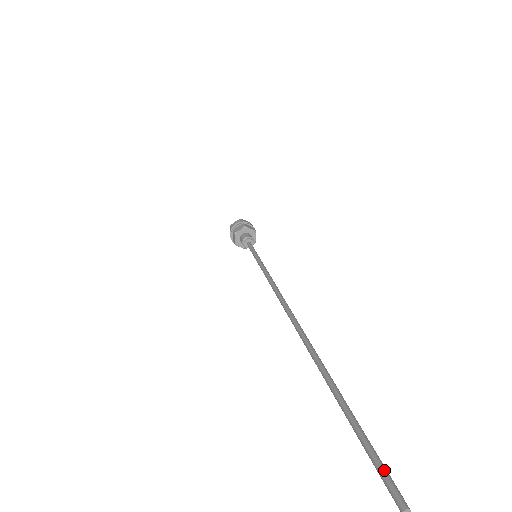
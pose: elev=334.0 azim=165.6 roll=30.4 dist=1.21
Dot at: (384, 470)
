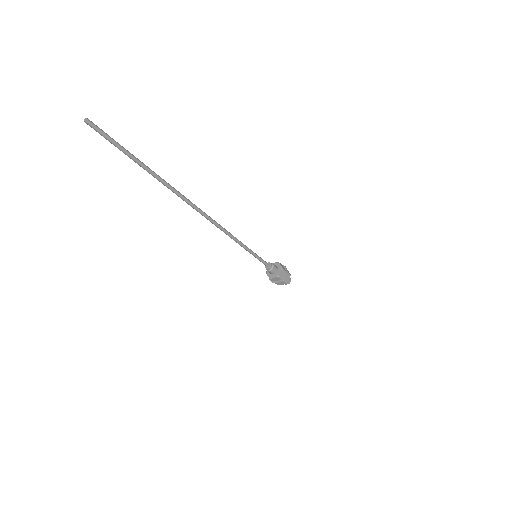
Dot at: occluded
